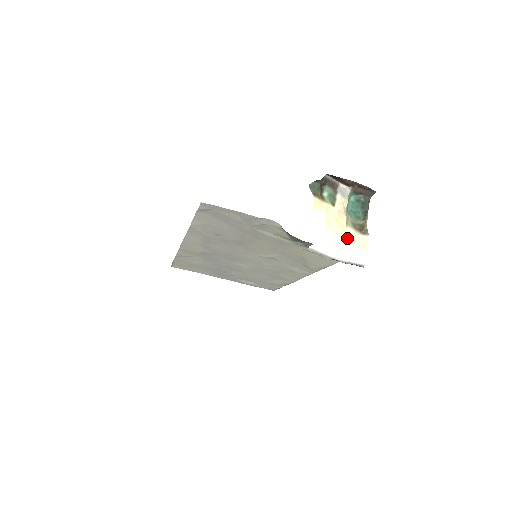
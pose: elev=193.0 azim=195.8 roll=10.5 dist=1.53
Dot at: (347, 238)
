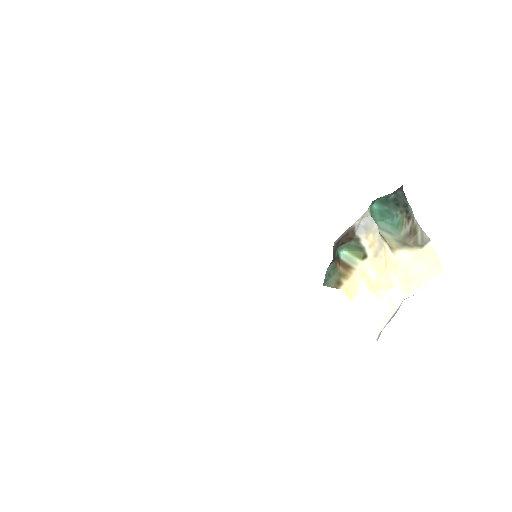
Dot at: (405, 270)
